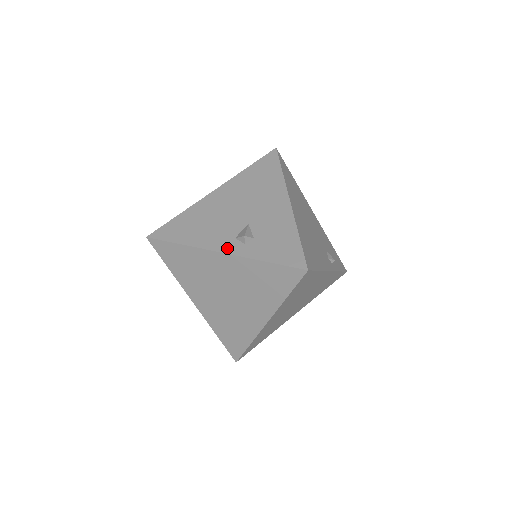
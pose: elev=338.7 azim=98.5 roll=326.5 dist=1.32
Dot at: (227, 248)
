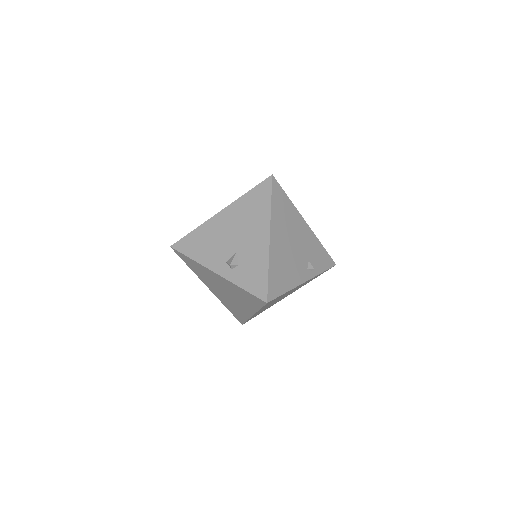
Dot at: (219, 270)
